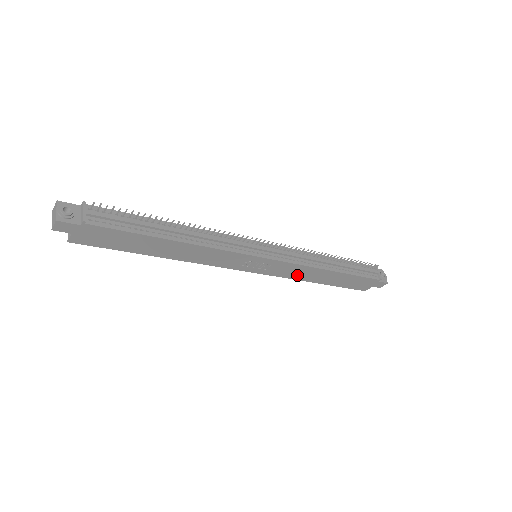
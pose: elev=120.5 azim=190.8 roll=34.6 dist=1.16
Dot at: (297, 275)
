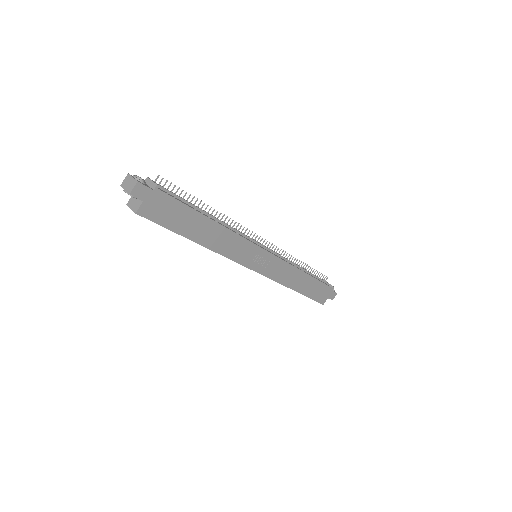
Dot at: (284, 278)
